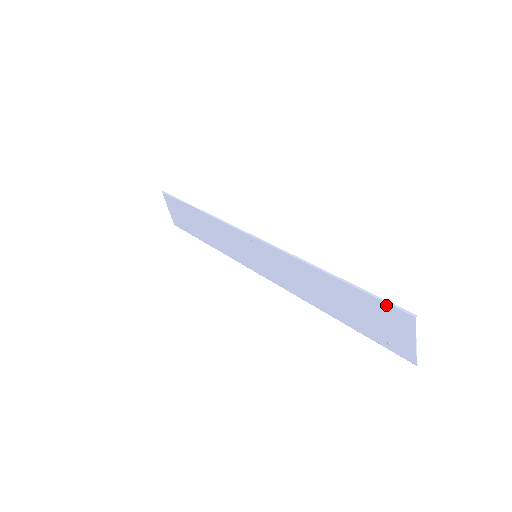
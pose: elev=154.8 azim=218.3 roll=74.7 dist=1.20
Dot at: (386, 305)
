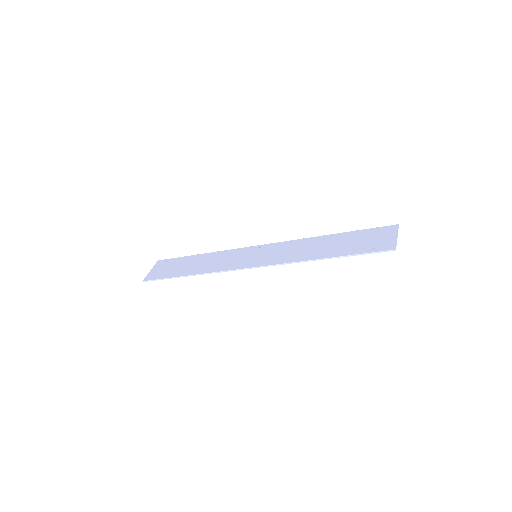
Dot at: (378, 228)
